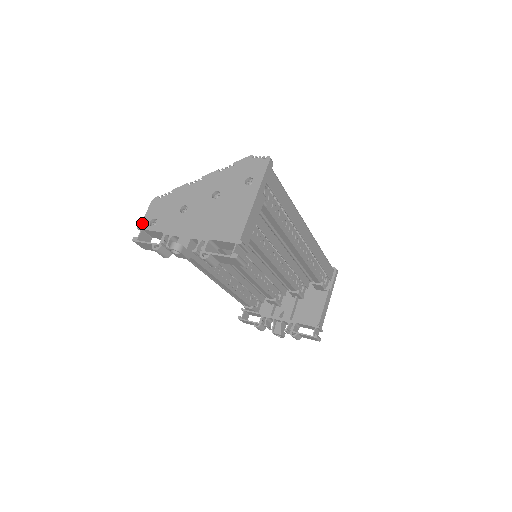
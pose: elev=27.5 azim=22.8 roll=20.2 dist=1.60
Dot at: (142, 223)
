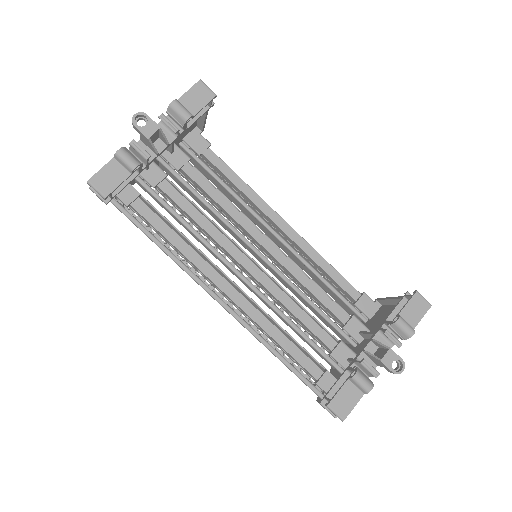
Dot at: occluded
